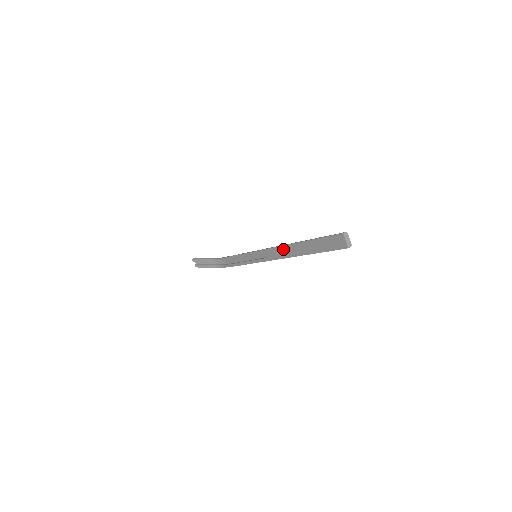
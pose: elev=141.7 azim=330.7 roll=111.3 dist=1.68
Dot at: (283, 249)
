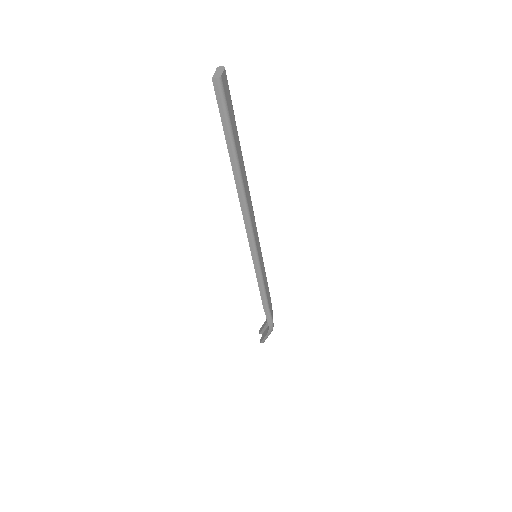
Dot at: occluded
